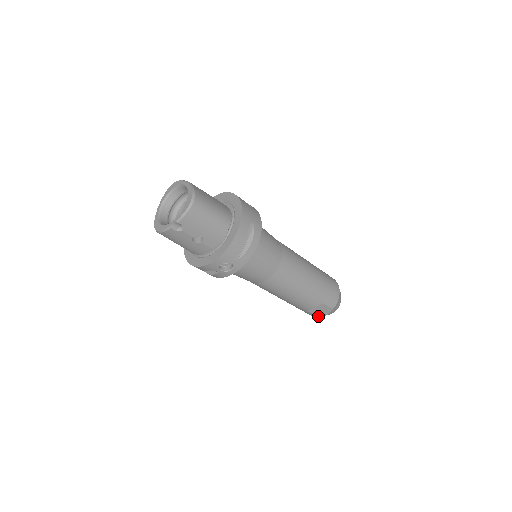
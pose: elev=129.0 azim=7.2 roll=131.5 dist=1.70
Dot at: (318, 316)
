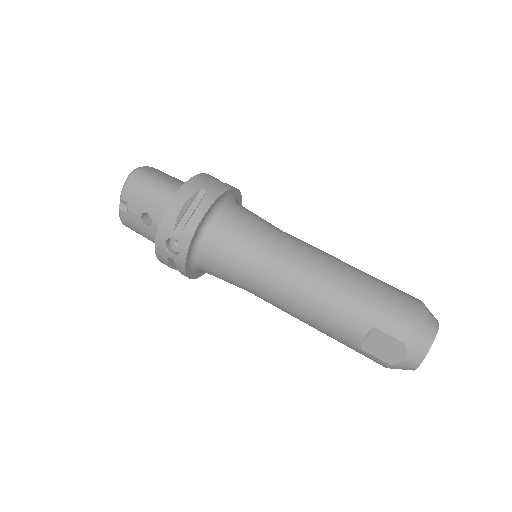
Dot at: (389, 363)
